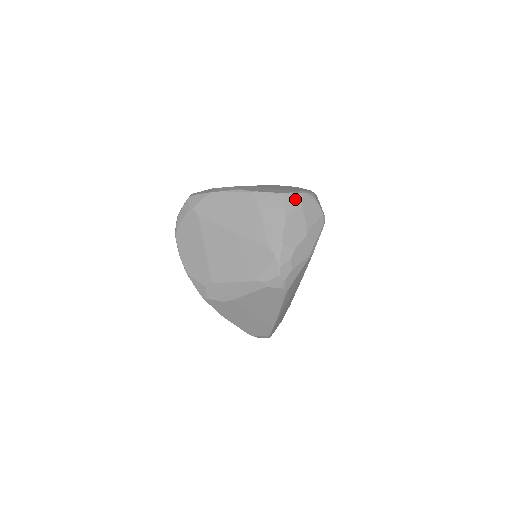
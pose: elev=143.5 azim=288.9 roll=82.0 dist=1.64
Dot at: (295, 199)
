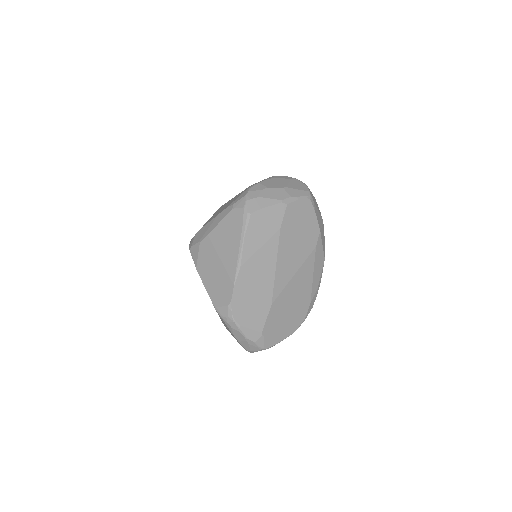
Dot at: (287, 177)
